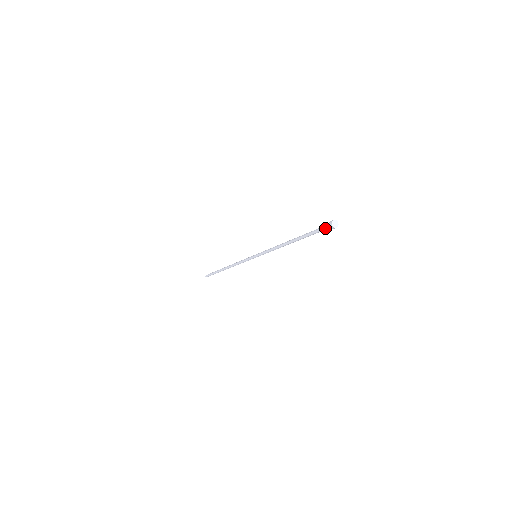
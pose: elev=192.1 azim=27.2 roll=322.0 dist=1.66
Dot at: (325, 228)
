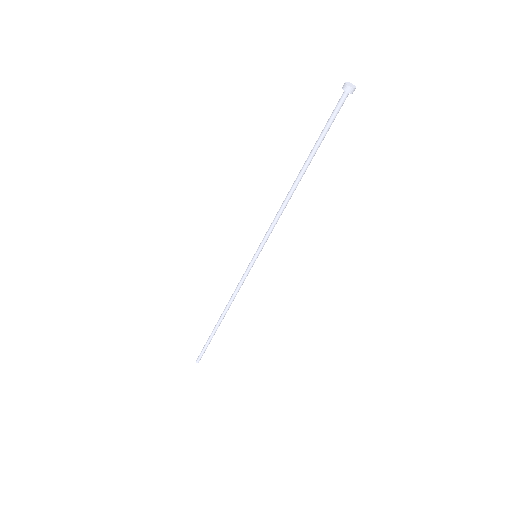
Dot at: (339, 104)
